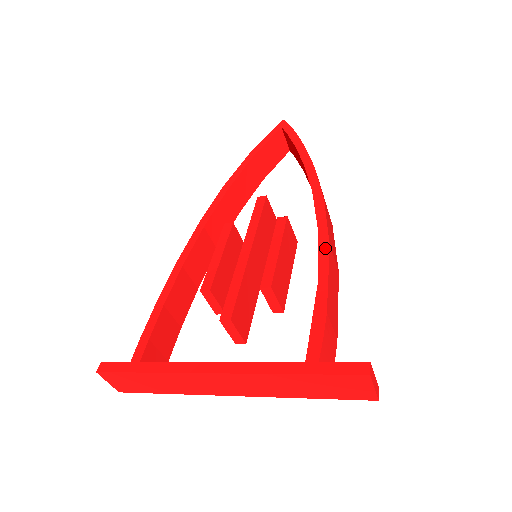
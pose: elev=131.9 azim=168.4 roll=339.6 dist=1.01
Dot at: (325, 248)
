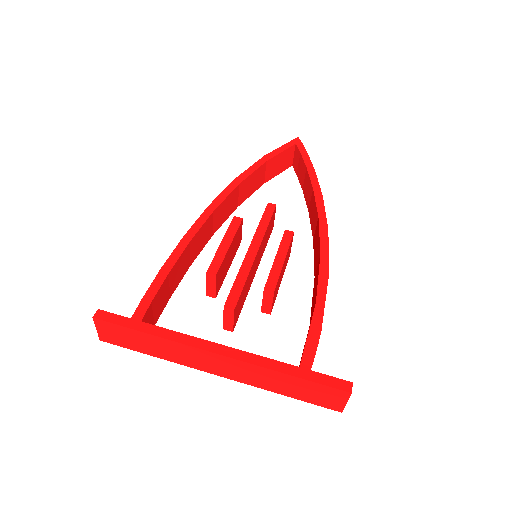
Dot at: (325, 274)
